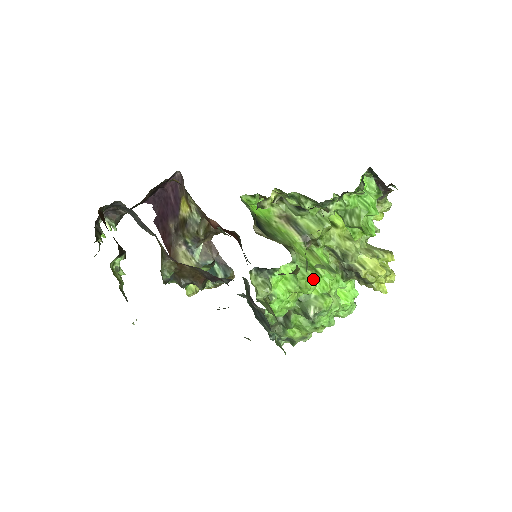
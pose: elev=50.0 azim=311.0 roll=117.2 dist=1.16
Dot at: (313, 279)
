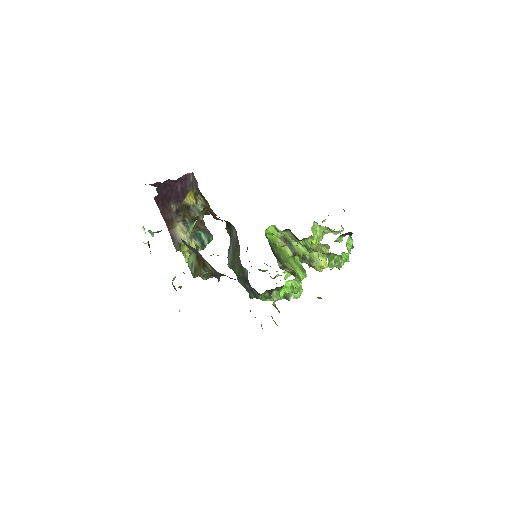
Dot at: (301, 287)
